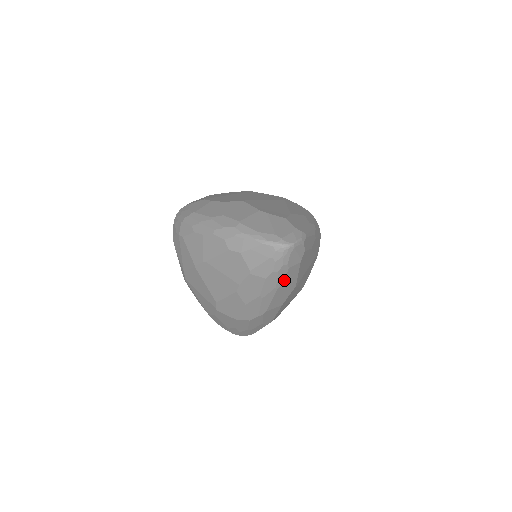
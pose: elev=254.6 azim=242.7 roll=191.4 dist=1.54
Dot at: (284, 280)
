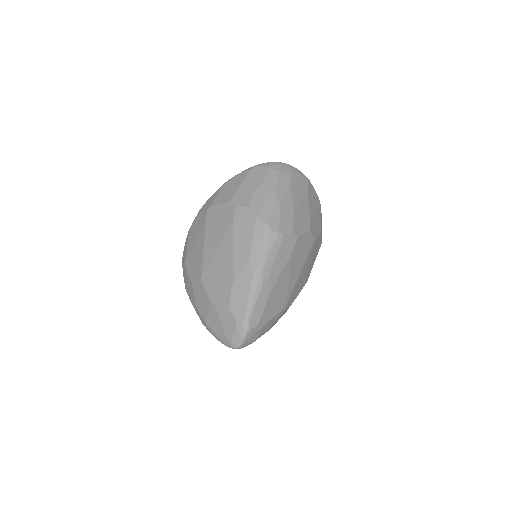
Dot at: occluded
